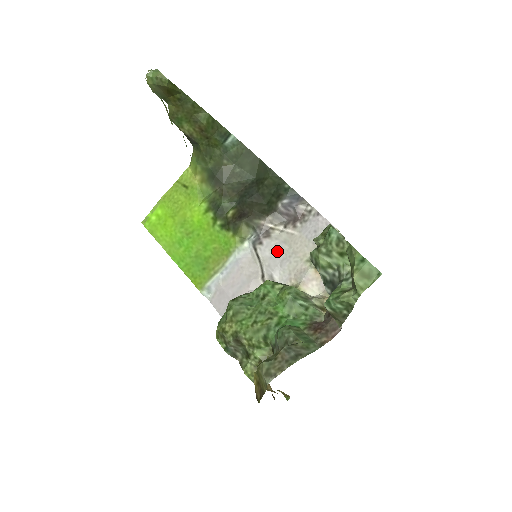
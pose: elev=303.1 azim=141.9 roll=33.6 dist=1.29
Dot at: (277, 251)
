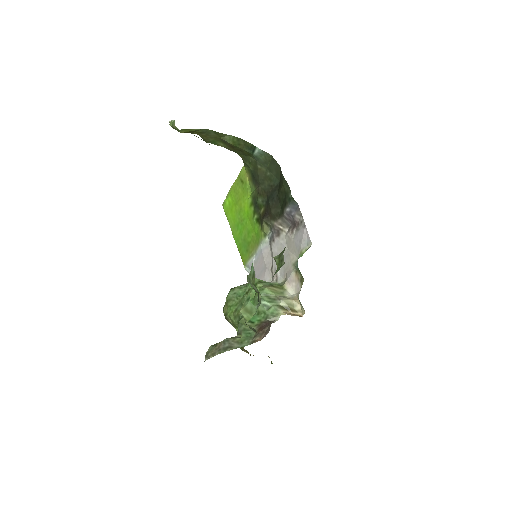
Dot at: (281, 250)
